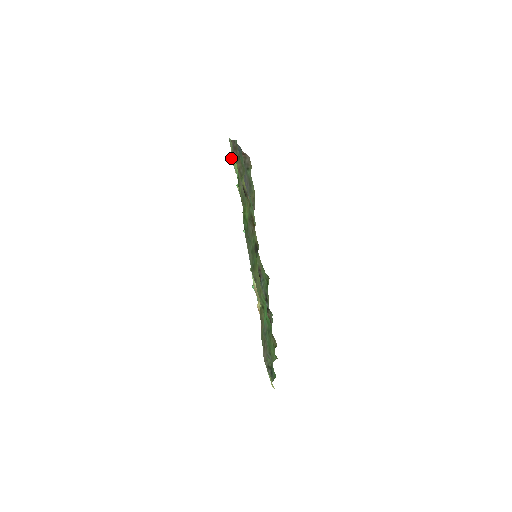
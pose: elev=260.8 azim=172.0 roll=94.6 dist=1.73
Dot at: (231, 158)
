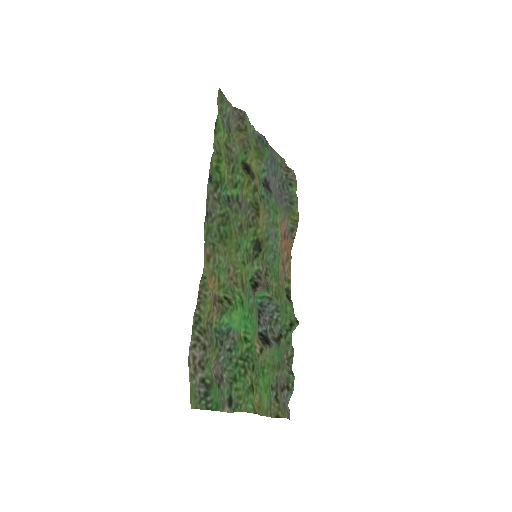
Dot at: (218, 109)
